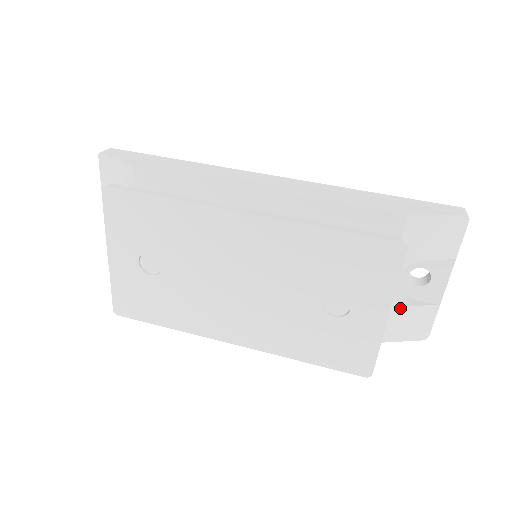
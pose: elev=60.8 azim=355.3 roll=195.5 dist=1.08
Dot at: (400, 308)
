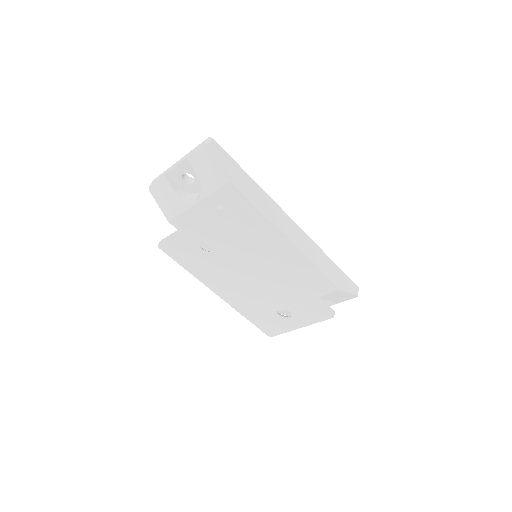
Dot at: occluded
